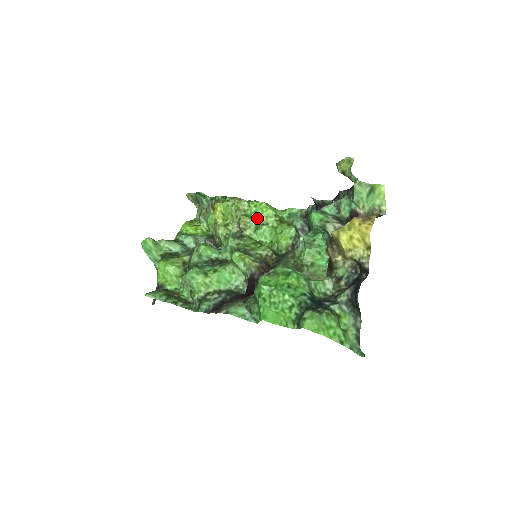
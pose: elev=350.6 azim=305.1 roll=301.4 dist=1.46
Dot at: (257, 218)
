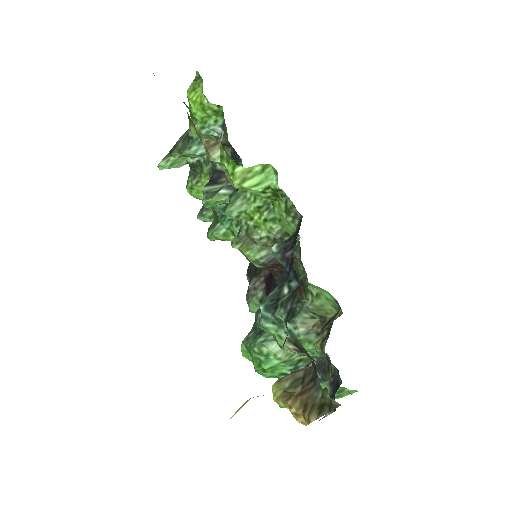
Dot at: occluded
